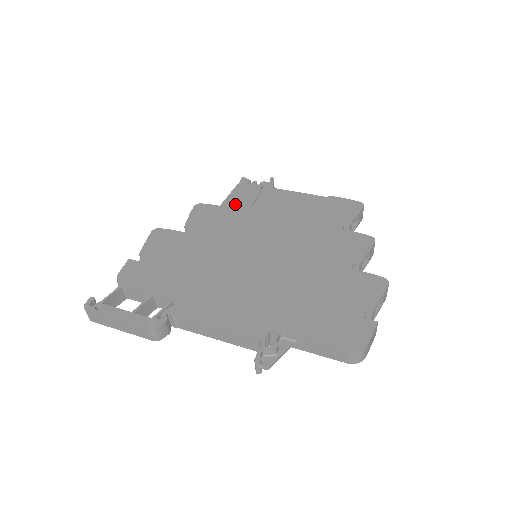
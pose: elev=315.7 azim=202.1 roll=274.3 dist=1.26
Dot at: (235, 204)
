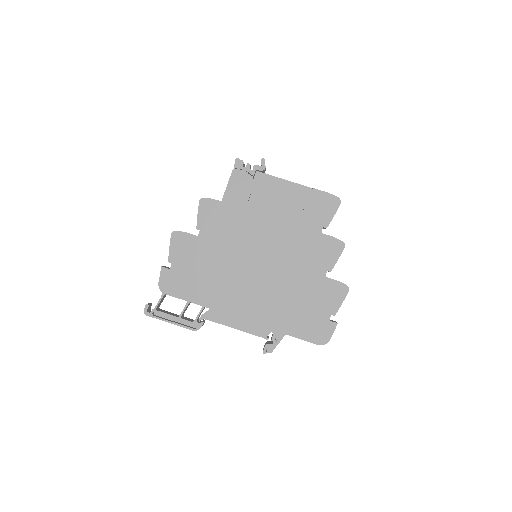
Dot at: (234, 199)
